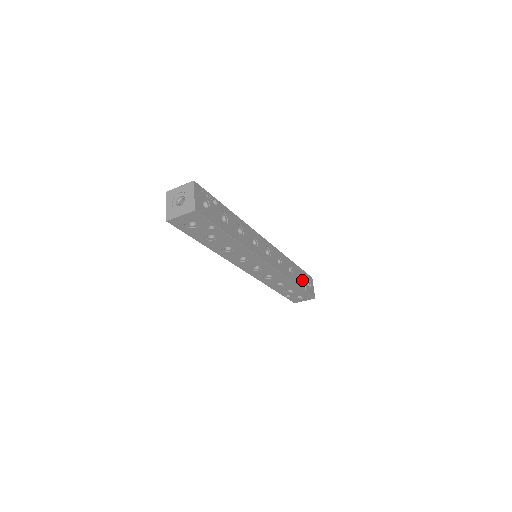
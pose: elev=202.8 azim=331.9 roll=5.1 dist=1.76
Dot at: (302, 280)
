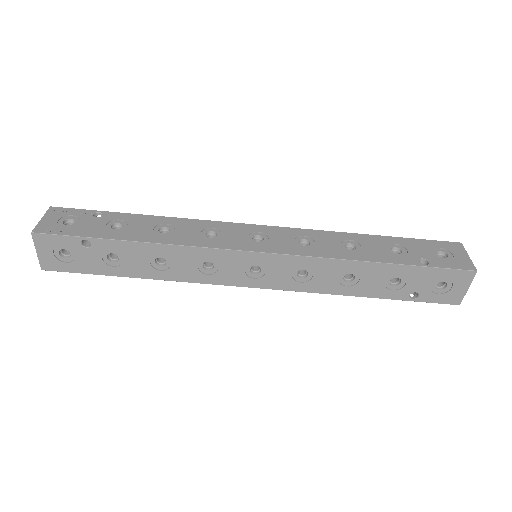
Dot at: (408, 253)
